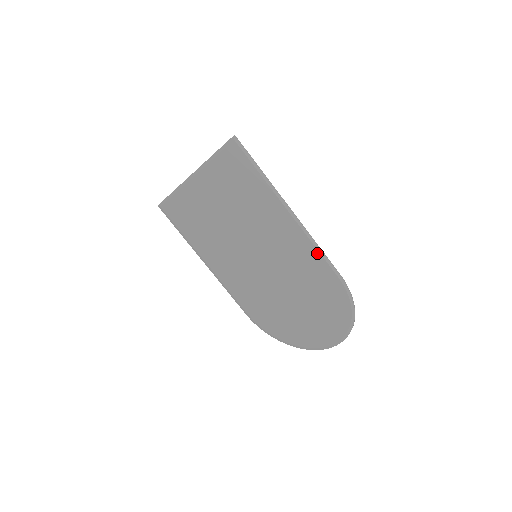
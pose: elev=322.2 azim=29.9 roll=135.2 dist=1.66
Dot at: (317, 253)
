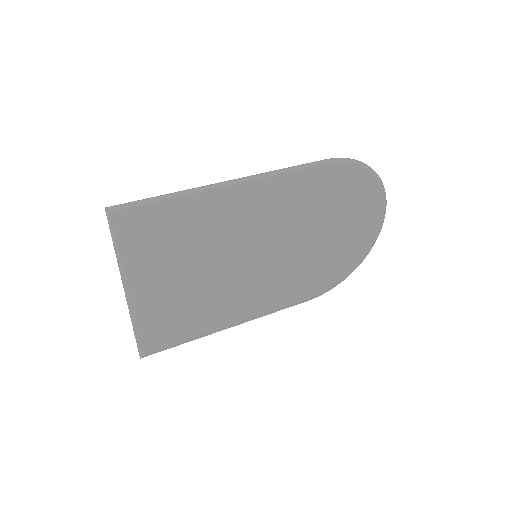
Dot at: (290, 175)
